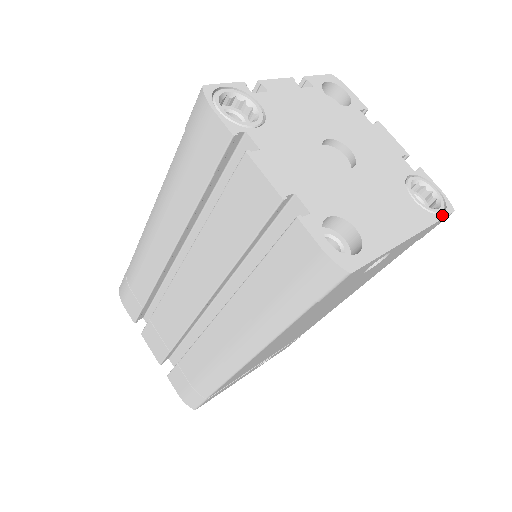
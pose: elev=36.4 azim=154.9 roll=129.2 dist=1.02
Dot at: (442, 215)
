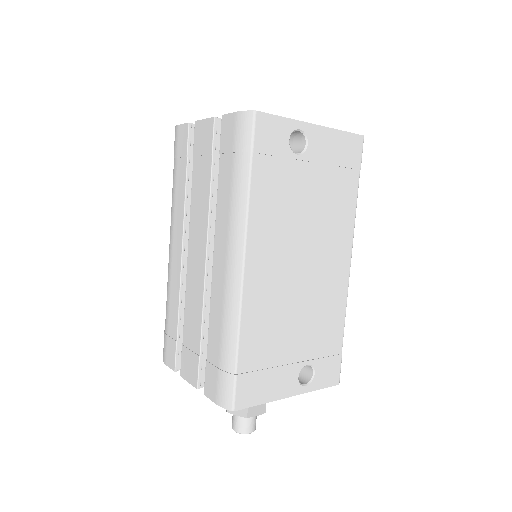
Dot at: (350, 133)
